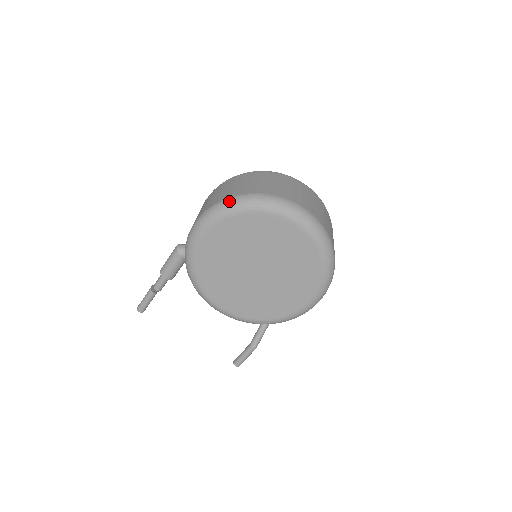
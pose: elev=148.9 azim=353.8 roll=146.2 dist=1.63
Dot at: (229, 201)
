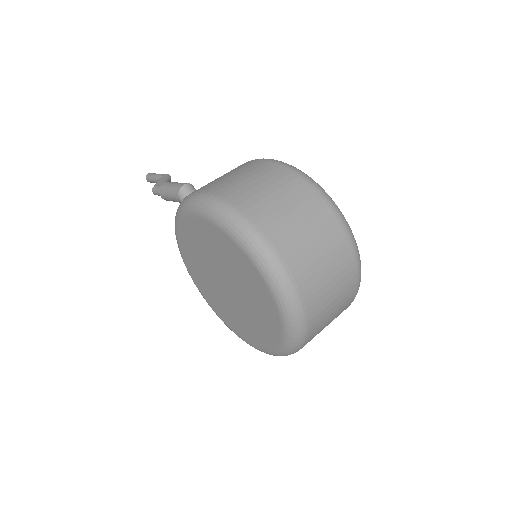
Dot at: (236, 219)
